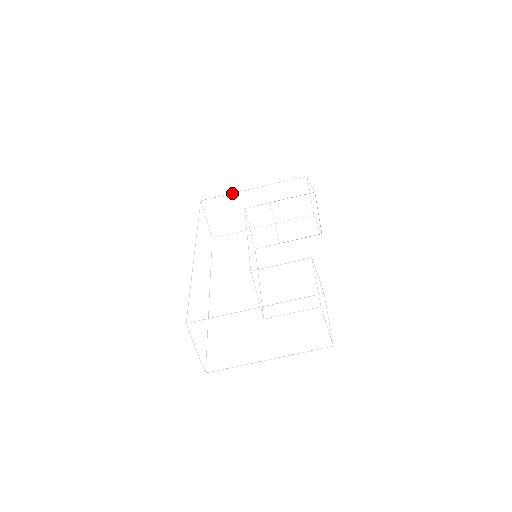
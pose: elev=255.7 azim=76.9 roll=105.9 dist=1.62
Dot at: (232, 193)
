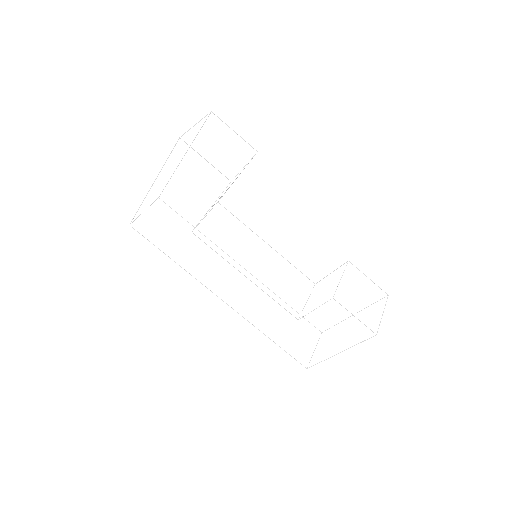
Dot at: occluded
